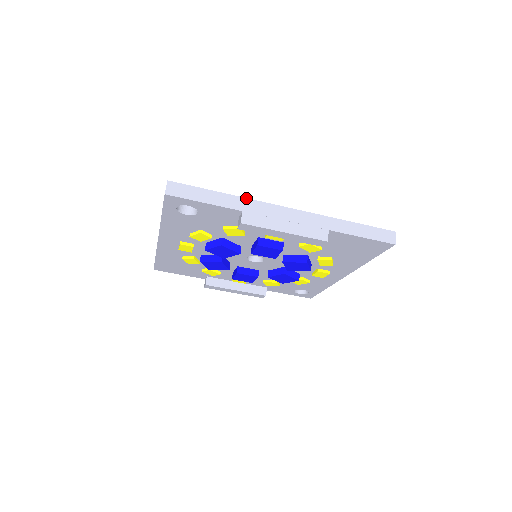
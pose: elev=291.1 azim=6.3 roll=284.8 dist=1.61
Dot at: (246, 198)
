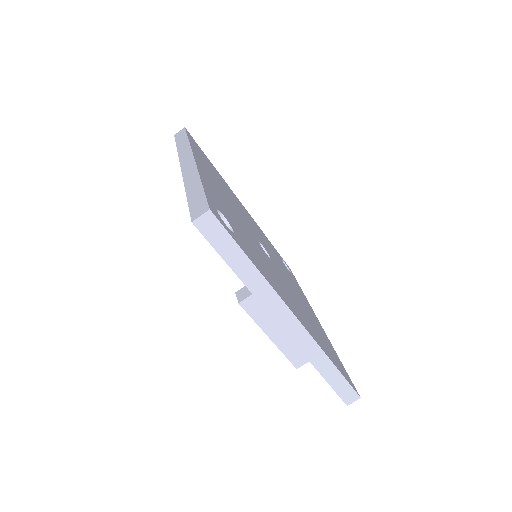
Dot at: (270, 285)
